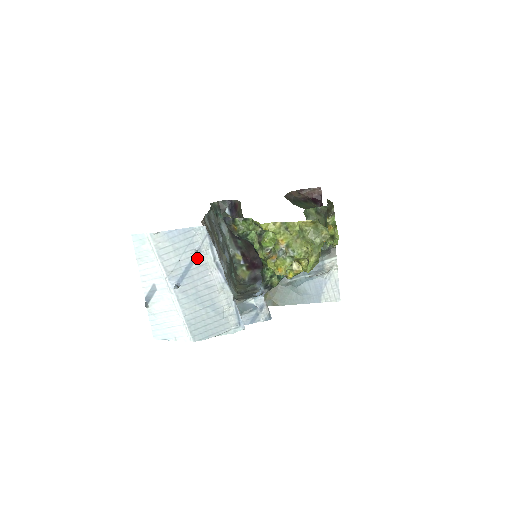
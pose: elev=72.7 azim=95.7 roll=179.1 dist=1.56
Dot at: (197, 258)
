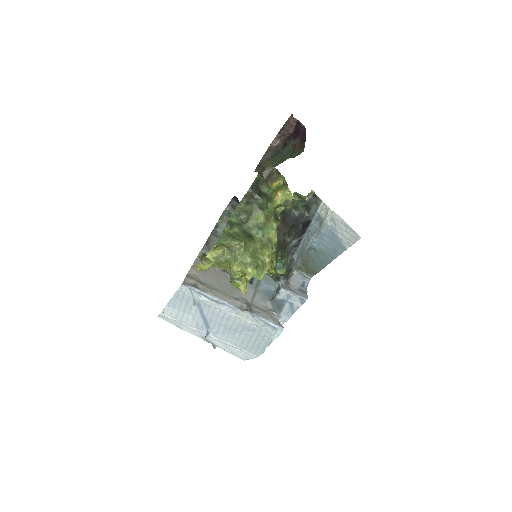
Dot at: (201, 307)
